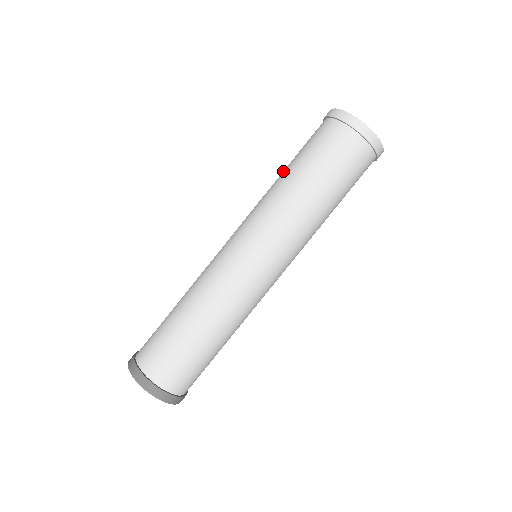
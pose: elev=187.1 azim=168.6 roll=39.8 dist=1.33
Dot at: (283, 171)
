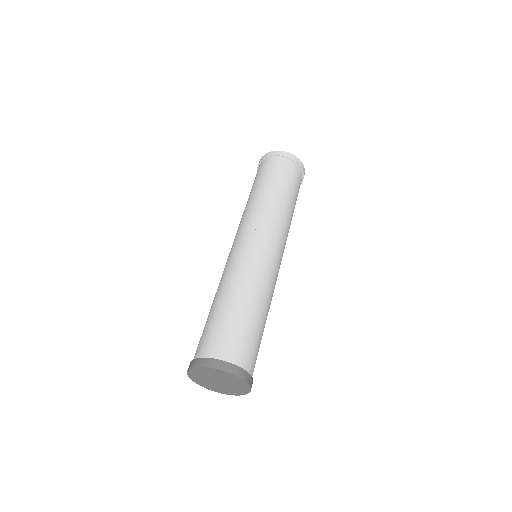
Dot at: occluded
